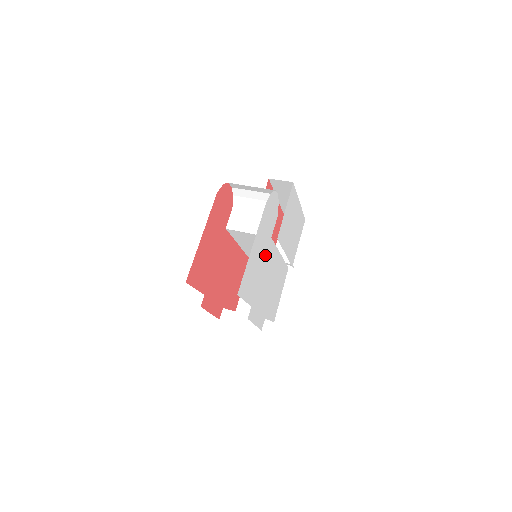
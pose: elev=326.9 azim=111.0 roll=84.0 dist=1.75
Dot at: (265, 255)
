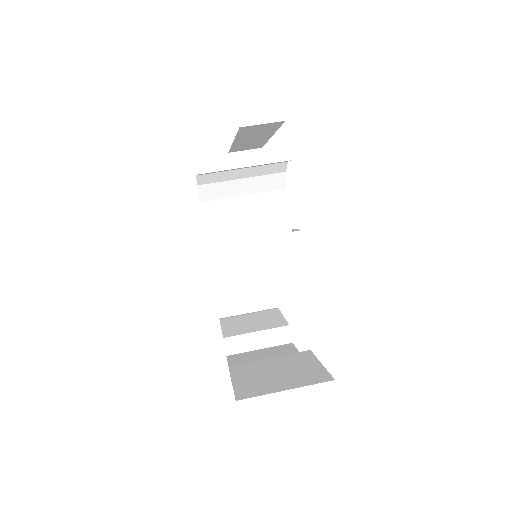
Dot at: occluded
